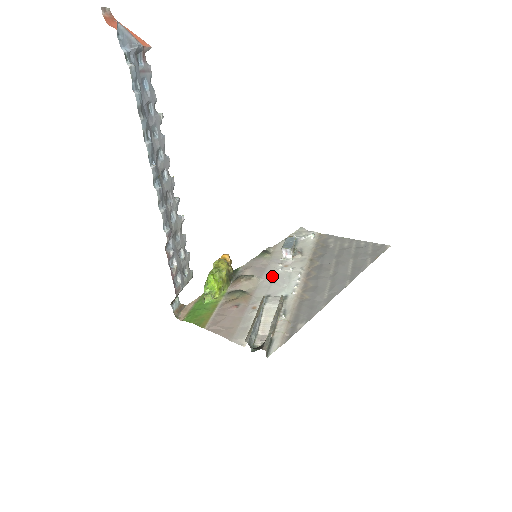
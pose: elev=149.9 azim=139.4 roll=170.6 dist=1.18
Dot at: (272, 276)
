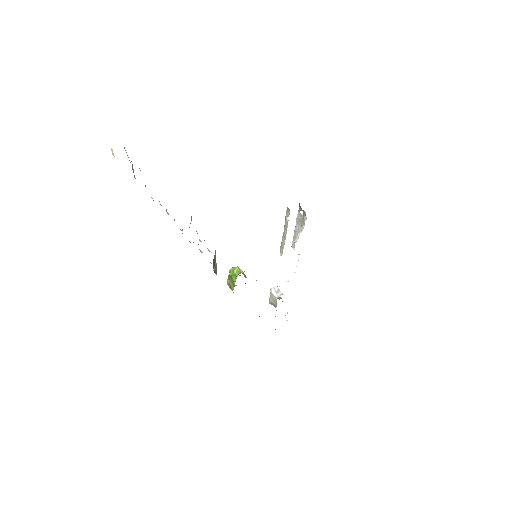
Dot at: occluded
